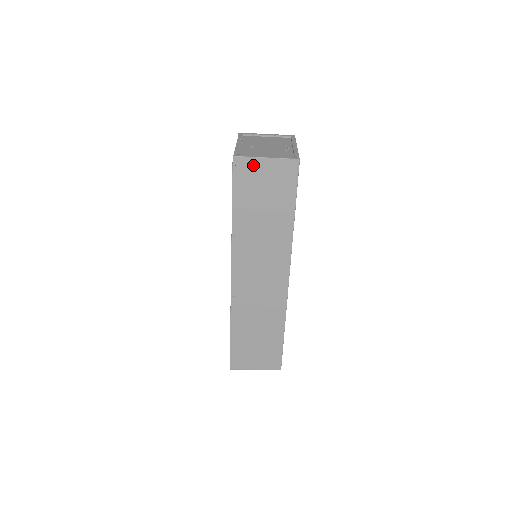
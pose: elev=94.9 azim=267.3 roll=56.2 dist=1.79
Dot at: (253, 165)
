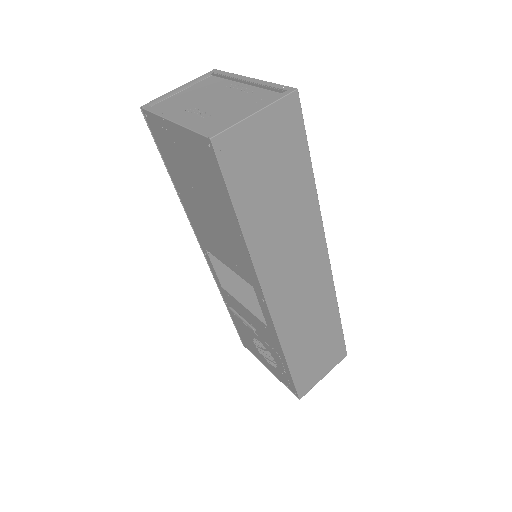
Dot at: (242, 135)
